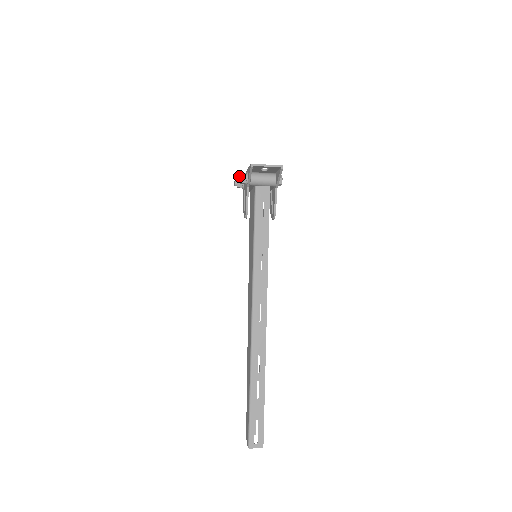
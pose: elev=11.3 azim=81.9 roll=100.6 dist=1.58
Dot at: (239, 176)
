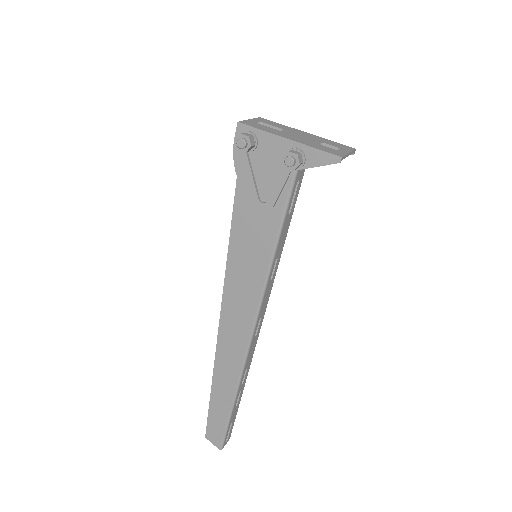
Dot at: (295, 160)
